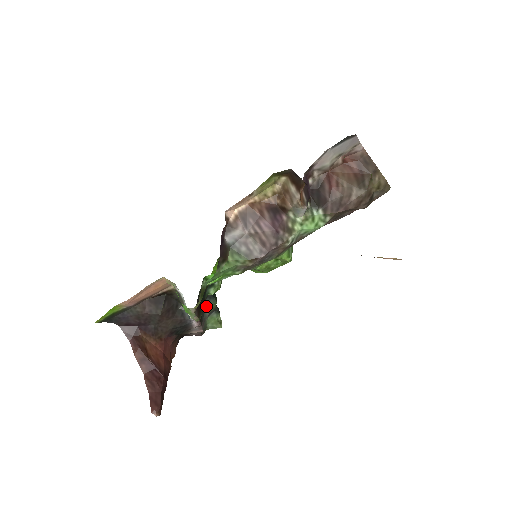
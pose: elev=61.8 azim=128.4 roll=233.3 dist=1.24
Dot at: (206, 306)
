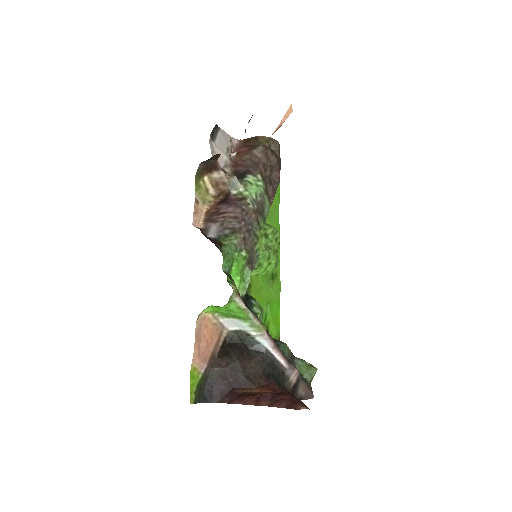
Dot at: occluded
